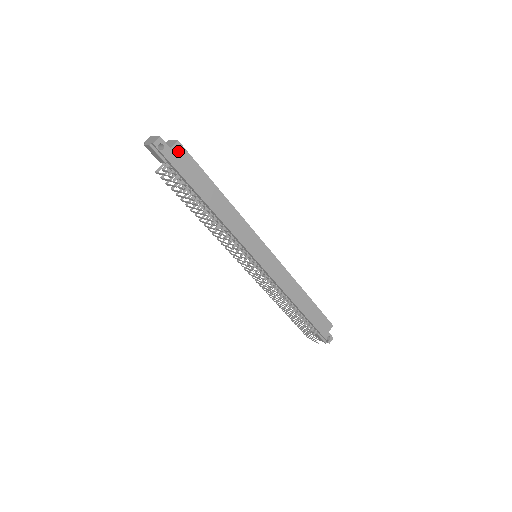
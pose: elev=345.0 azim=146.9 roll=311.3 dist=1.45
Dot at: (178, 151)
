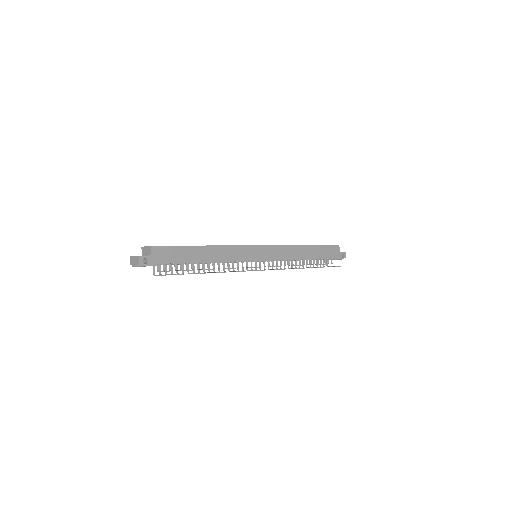
Dot at: (157, 252)
